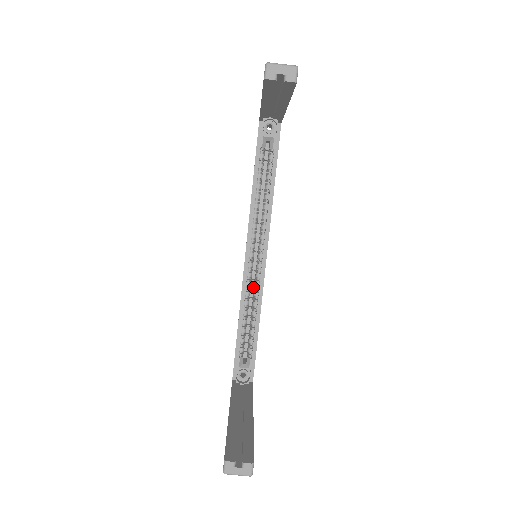
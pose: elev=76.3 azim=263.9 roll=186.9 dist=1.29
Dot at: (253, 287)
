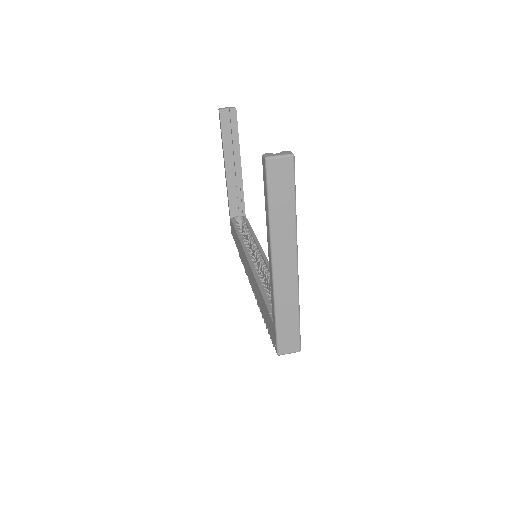
Dot at: occluded
